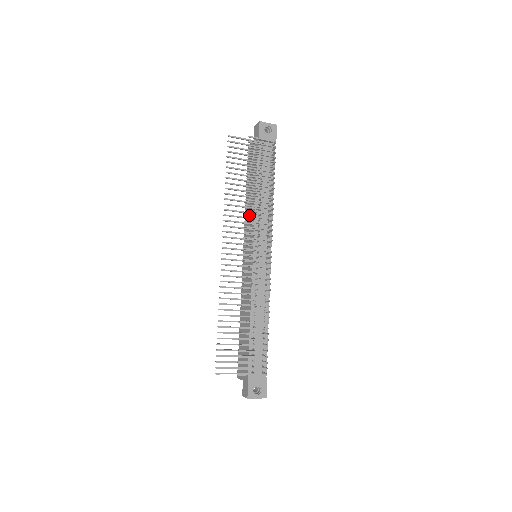
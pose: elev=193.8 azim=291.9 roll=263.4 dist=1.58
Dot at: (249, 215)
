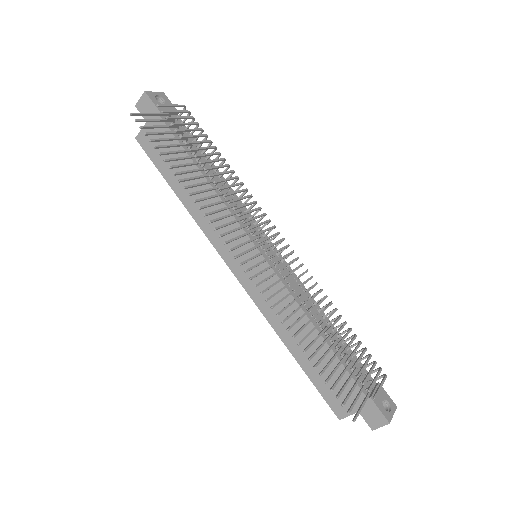
Dot at: occluded
